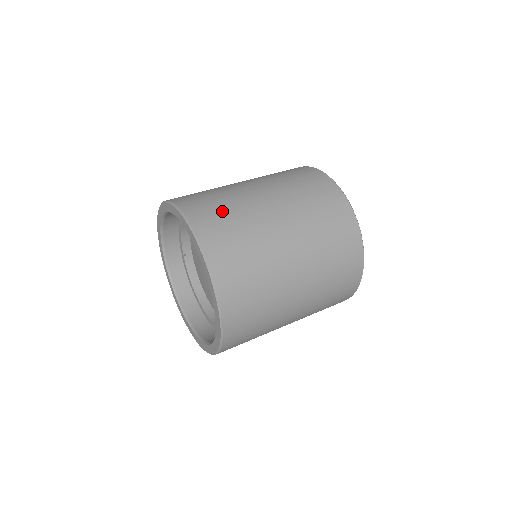
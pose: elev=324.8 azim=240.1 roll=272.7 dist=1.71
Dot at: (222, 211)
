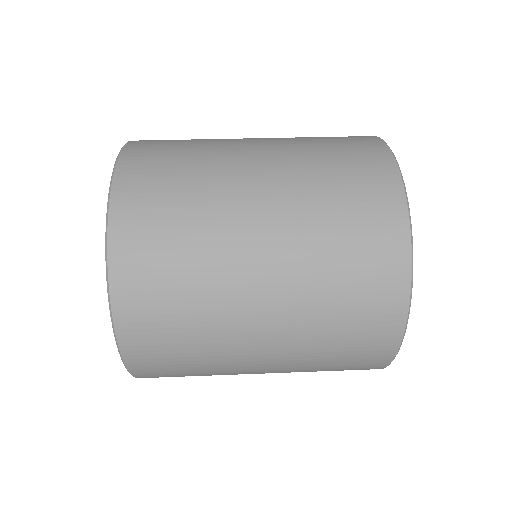
Dot at: occluded
